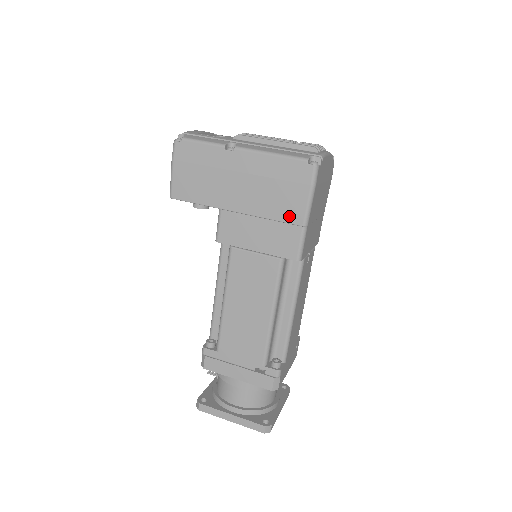
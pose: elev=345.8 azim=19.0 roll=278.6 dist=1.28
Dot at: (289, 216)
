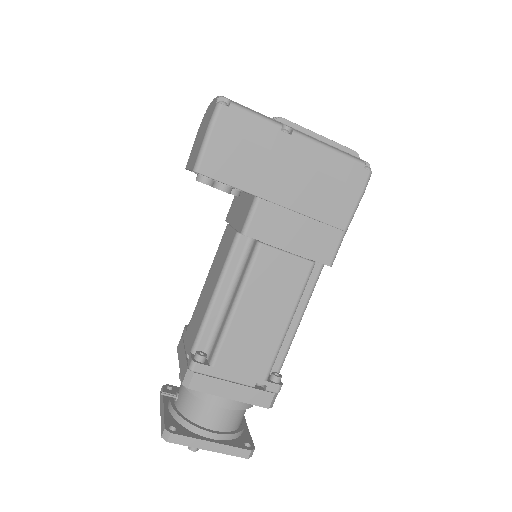
Dot at: (334, 218)
